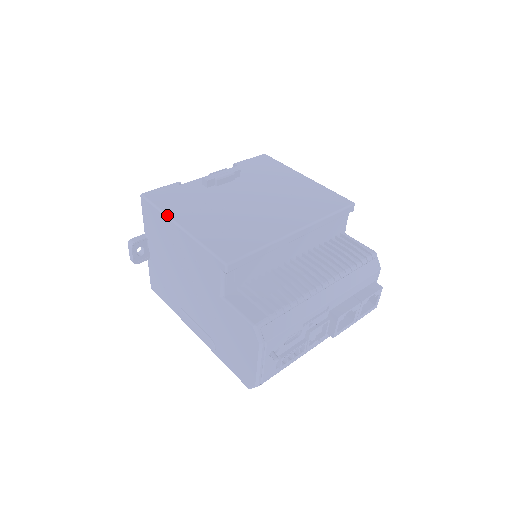
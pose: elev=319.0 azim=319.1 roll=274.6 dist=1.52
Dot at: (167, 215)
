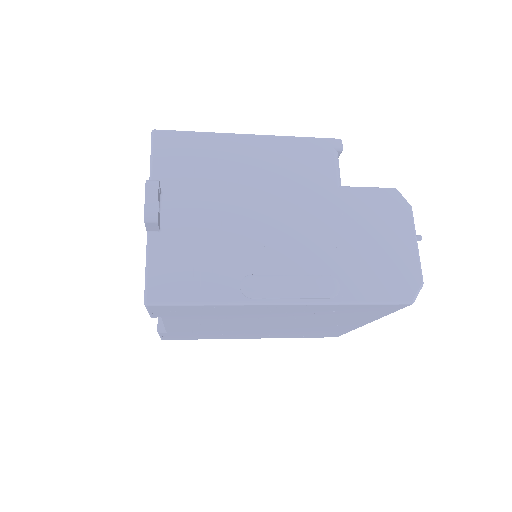
Dot at: occluded
